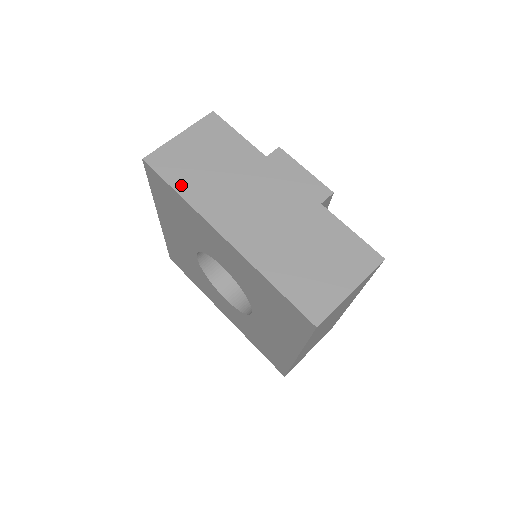
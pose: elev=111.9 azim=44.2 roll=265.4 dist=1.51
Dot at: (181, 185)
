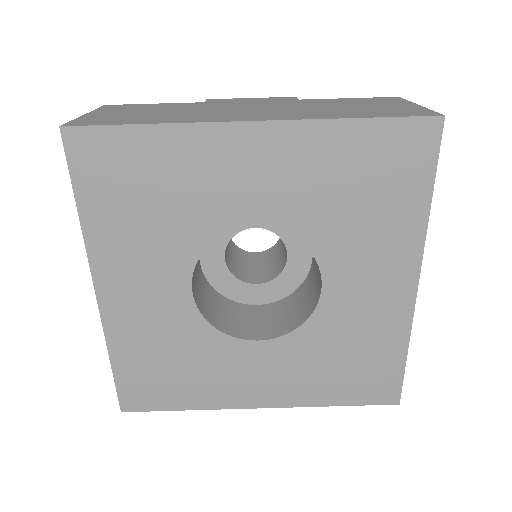
Dot at: (143, 121)
